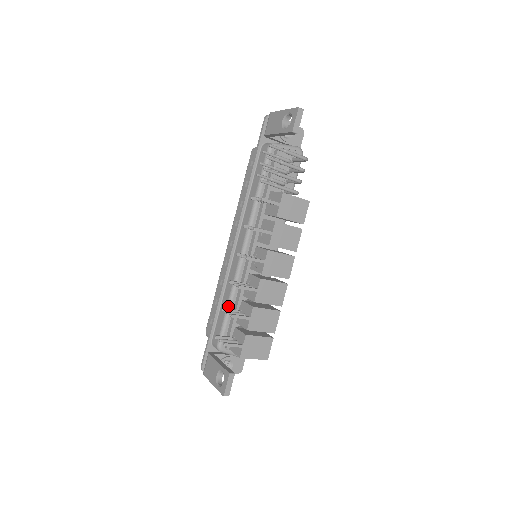
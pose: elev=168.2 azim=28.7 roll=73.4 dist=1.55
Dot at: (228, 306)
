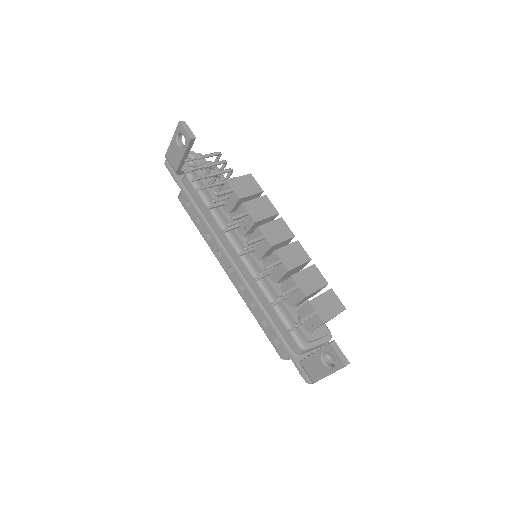
Dot at: (275, 308)
